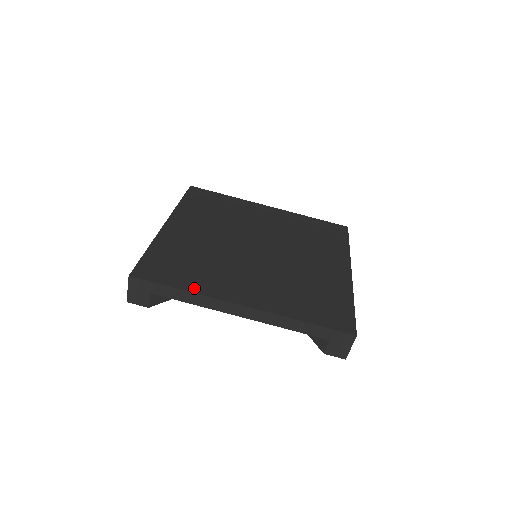
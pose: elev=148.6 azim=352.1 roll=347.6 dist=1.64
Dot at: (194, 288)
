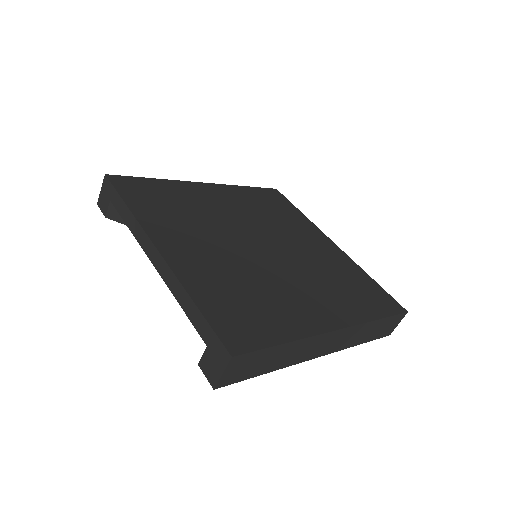
Dot at: (139, 213)
